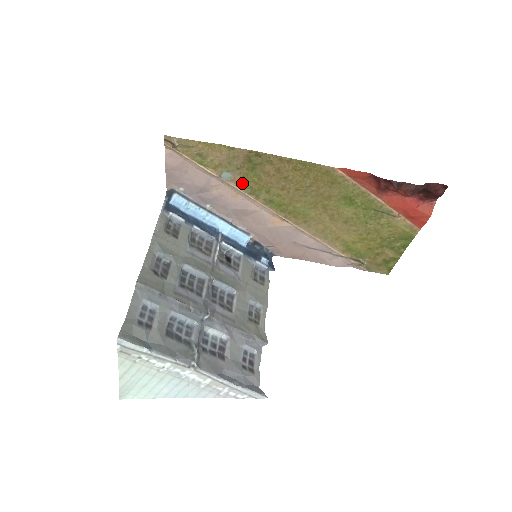
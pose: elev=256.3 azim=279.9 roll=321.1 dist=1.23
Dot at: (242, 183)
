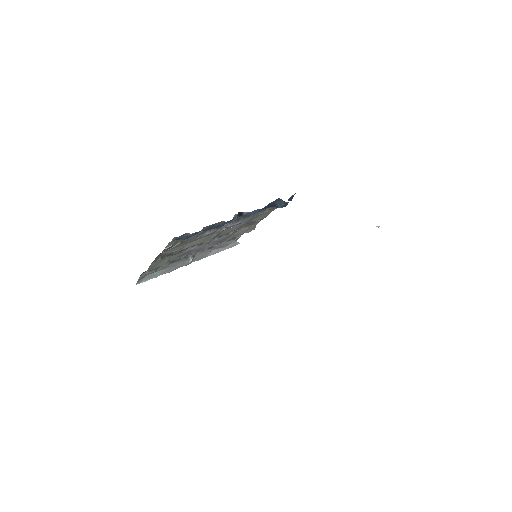
Dot at: occluded
